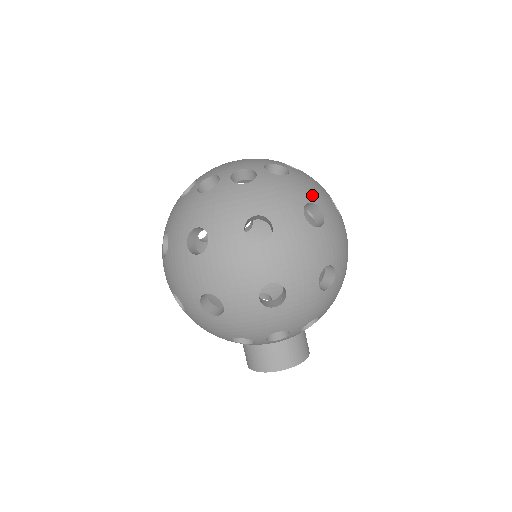
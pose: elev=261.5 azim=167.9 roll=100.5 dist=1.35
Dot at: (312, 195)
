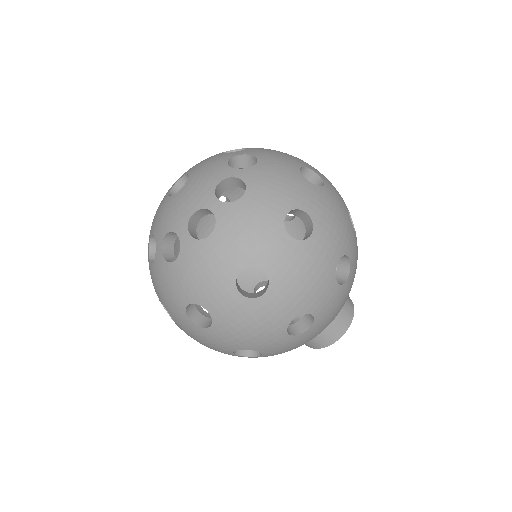
Dot at: (291, 161)
